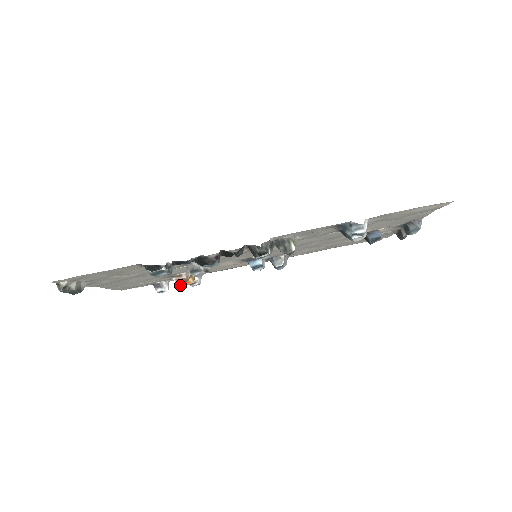
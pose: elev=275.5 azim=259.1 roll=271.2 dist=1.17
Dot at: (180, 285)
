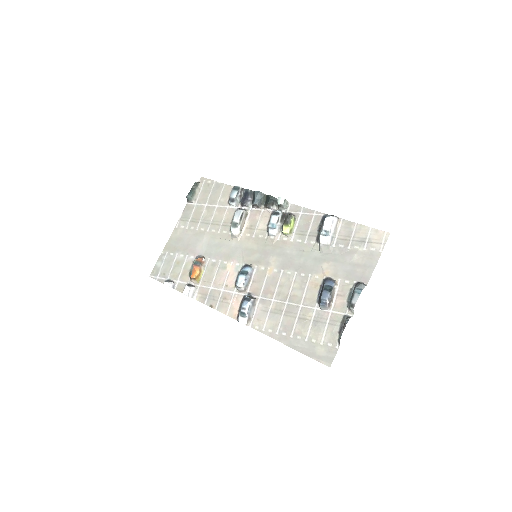
Dot at: (193, 265)
